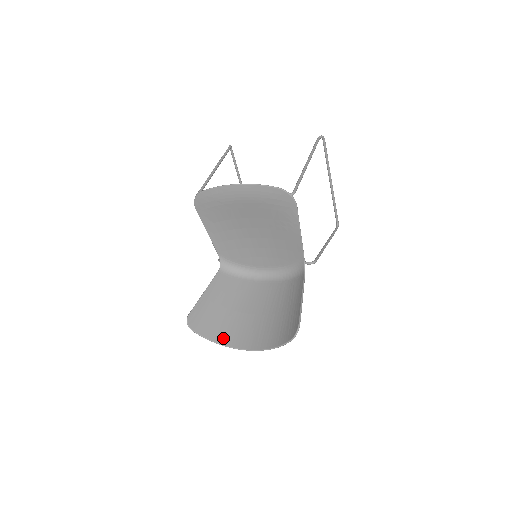
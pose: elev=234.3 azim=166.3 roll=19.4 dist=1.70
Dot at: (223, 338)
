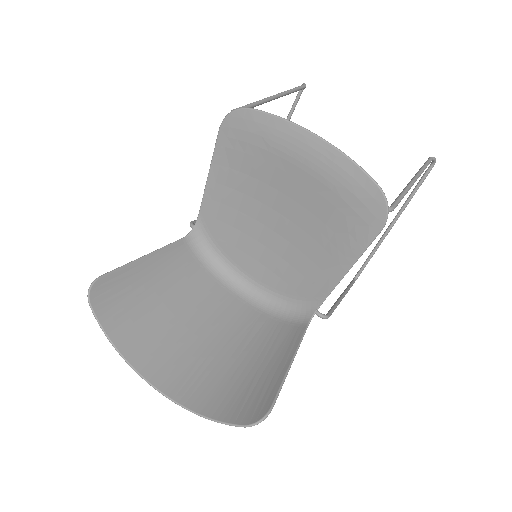
Dot at: (130, 345)
